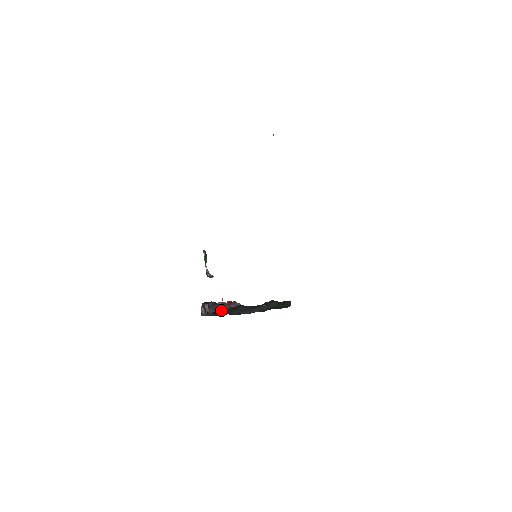
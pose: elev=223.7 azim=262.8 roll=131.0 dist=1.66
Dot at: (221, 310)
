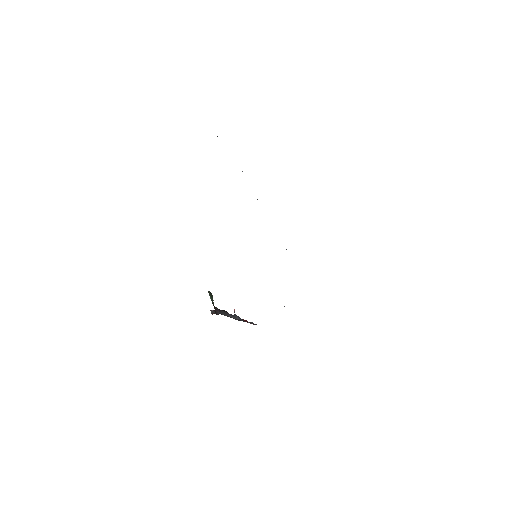
Dot at: (235, 319)
